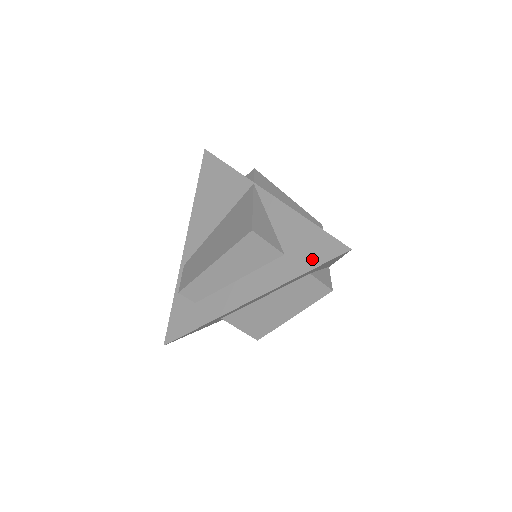
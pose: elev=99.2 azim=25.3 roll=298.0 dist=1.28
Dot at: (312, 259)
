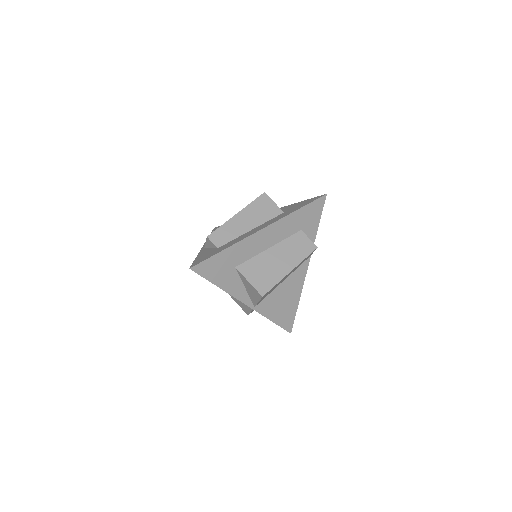
Dot at: (303, 205)
